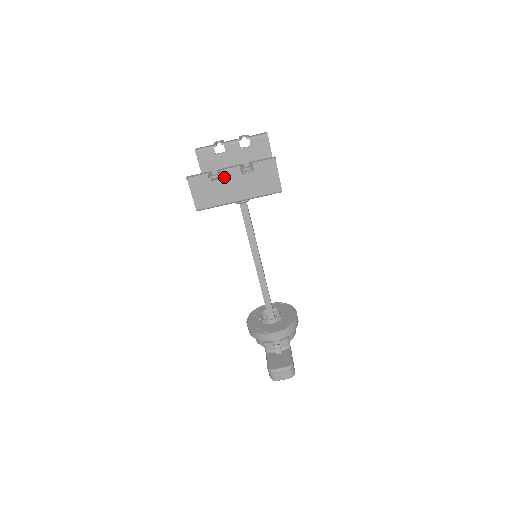
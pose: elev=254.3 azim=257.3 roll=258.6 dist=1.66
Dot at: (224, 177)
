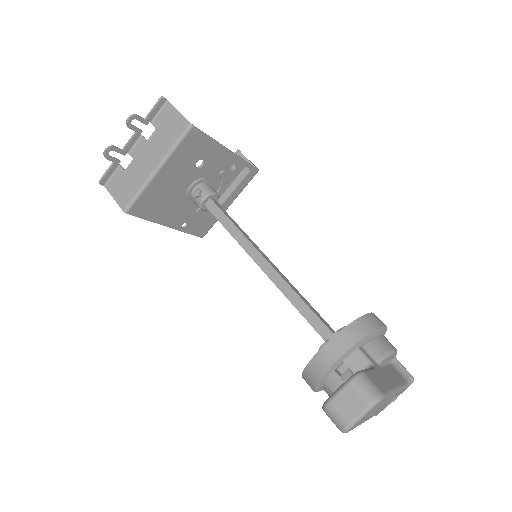
Dot at: (133, 158)
